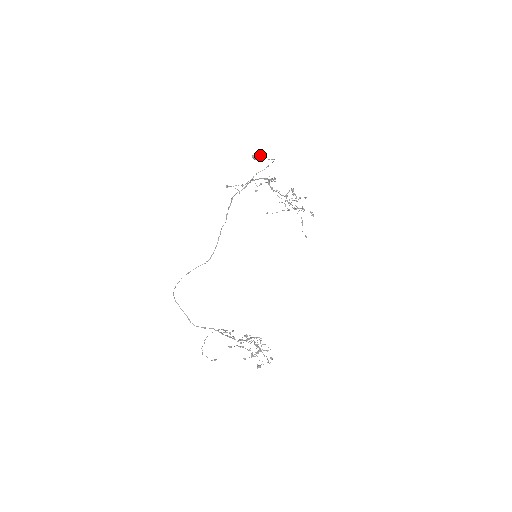
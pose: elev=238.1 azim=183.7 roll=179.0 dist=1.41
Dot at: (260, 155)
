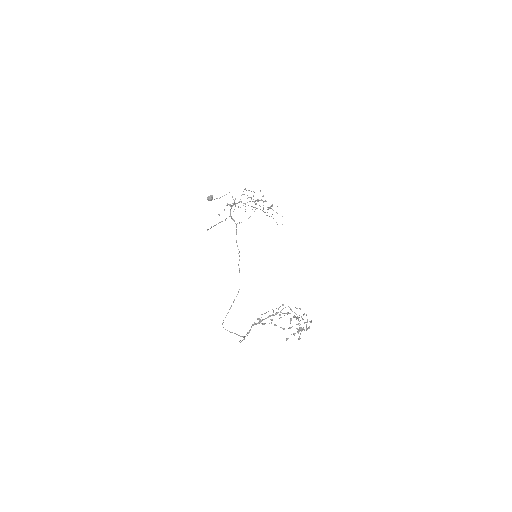
Dot at: (210, 195)
